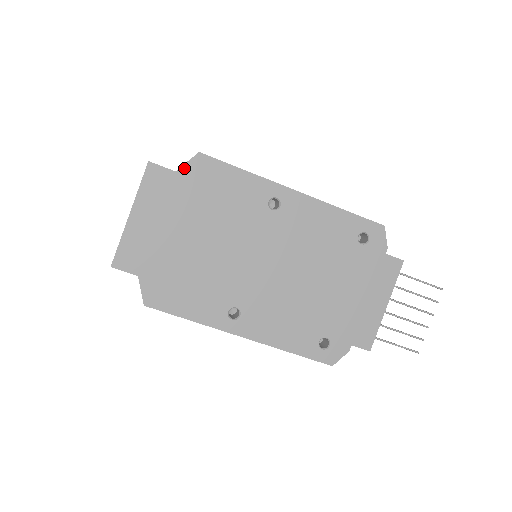
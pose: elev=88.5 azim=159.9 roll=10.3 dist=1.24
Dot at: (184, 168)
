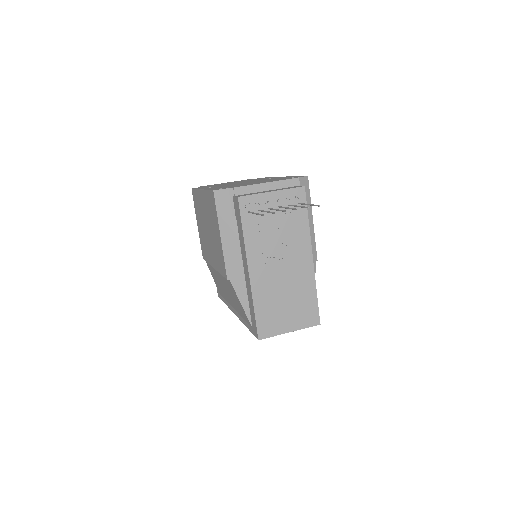
Dot at: occluded
